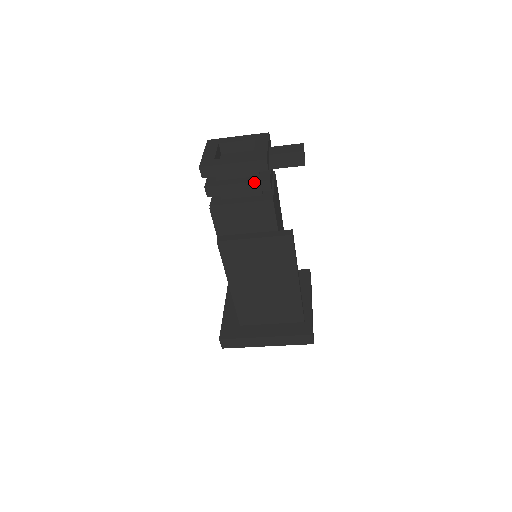
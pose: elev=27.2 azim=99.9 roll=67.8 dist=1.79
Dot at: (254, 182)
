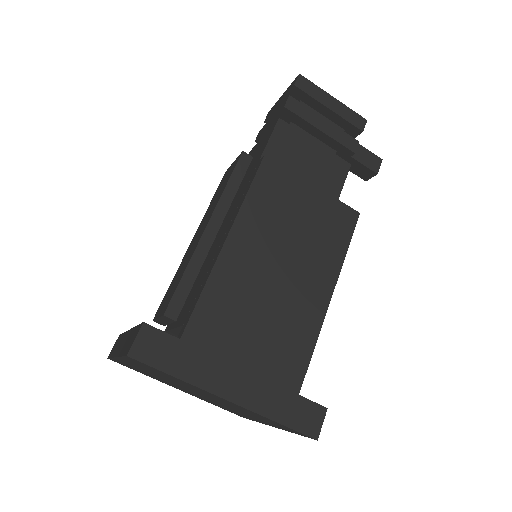
Dot at: (343, 131)
